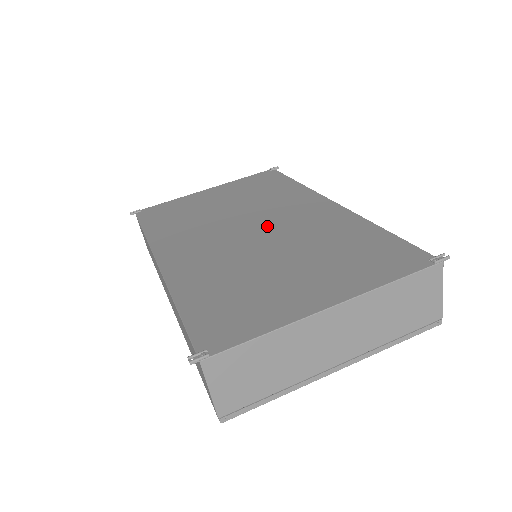
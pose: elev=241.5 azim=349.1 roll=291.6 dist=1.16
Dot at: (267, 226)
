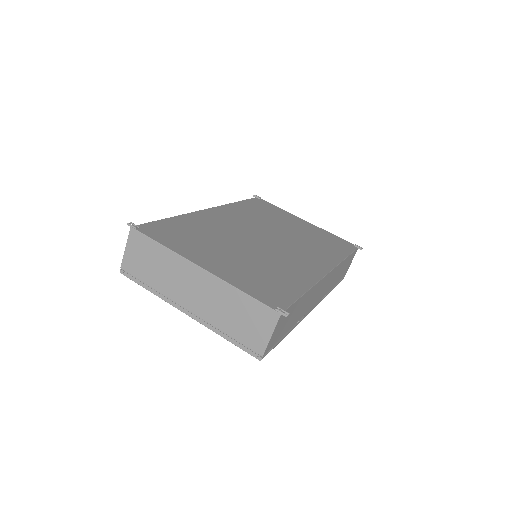
Dot at: (275, 245)
